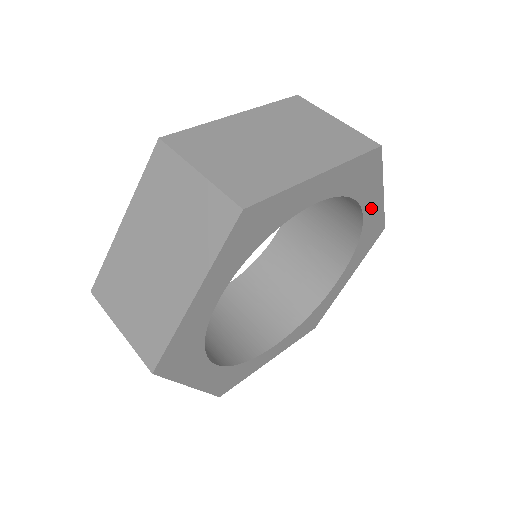
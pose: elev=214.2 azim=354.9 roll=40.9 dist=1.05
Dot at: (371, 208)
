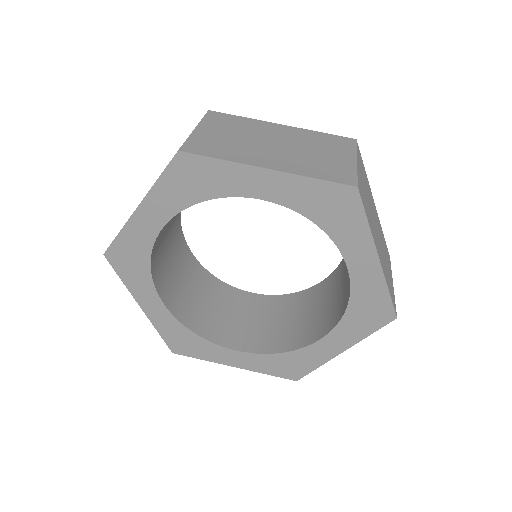
Dot at: (327, 346)
